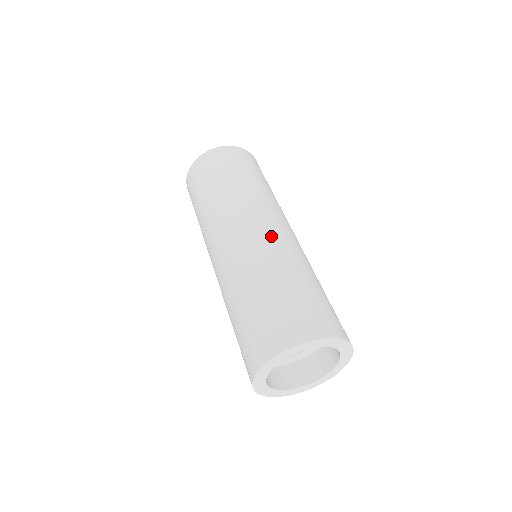
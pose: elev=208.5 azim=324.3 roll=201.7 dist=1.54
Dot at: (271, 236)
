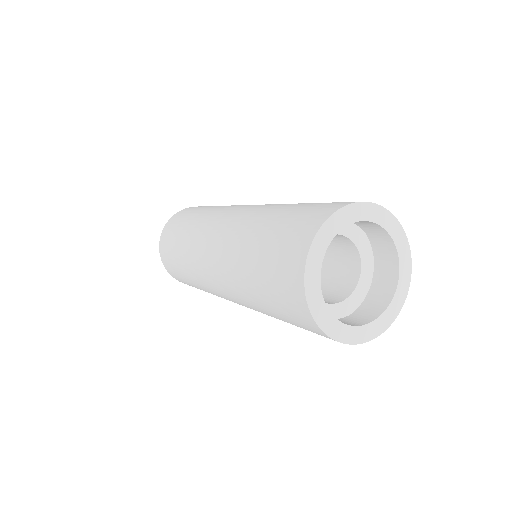
Dot at: occluded
